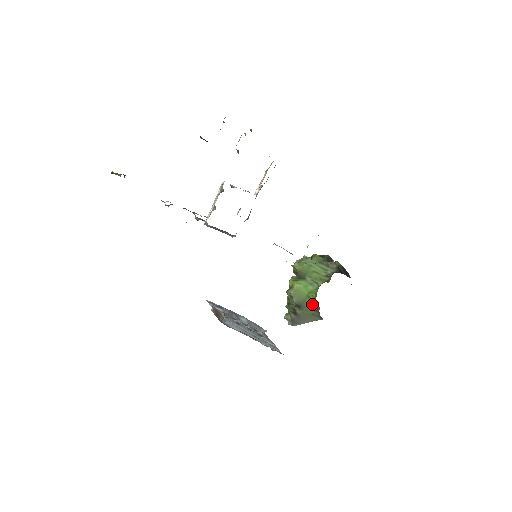
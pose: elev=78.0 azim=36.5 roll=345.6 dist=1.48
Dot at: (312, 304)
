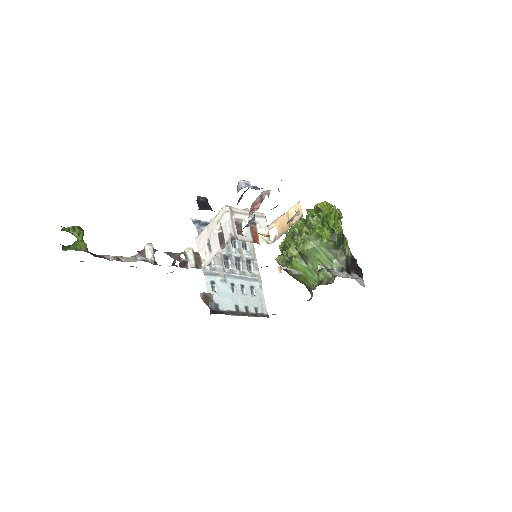
Dot at: (307, 286)
